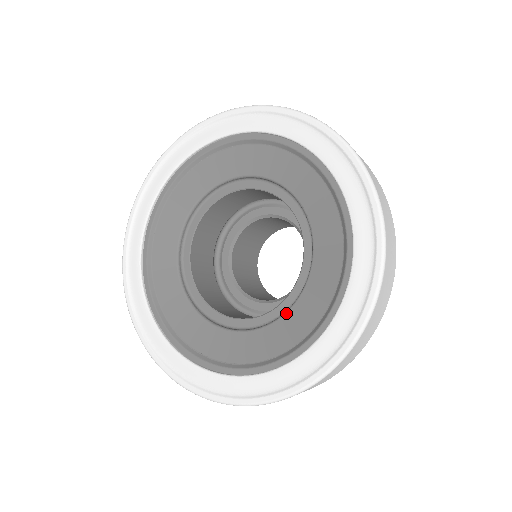
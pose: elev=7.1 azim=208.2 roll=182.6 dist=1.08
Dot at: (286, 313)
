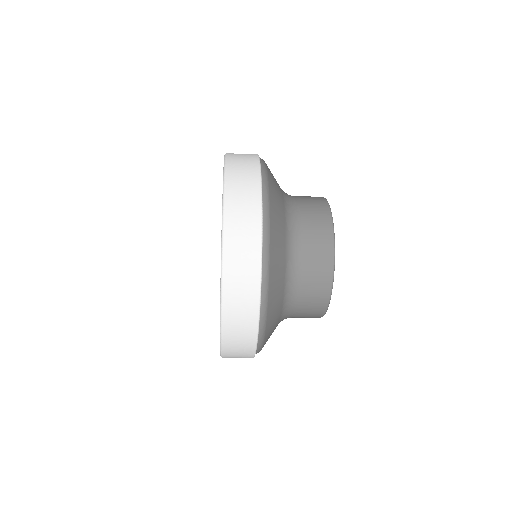
Dot at: occluded
